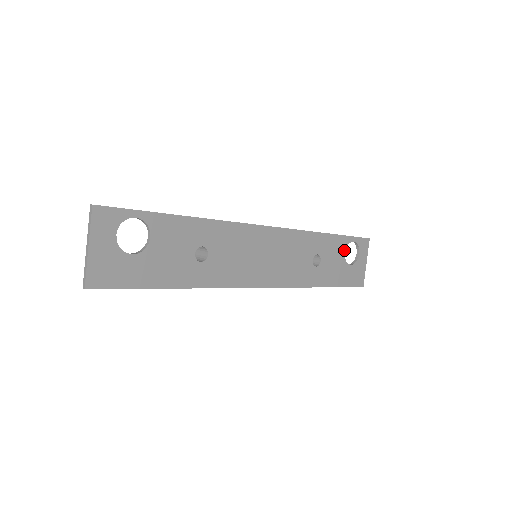
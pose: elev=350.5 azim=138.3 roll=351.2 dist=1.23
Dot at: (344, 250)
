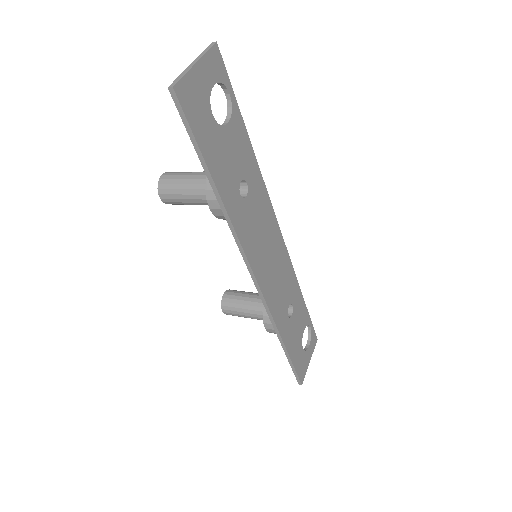
Dot at: (304, 327)
